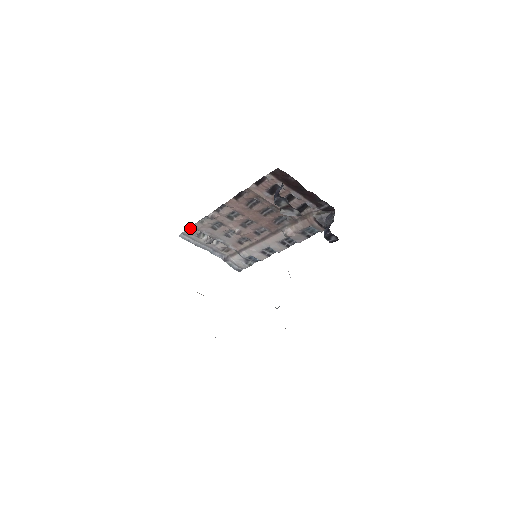
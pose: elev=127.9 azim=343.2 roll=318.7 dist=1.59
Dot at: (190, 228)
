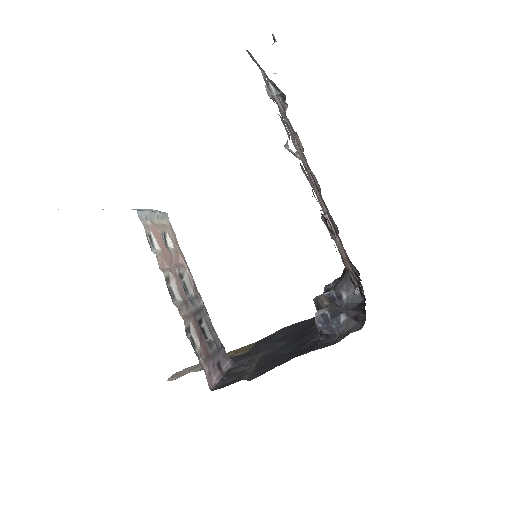
Dot at: occluded
